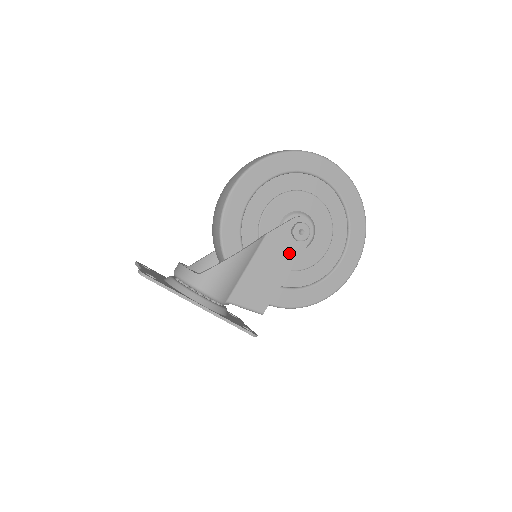
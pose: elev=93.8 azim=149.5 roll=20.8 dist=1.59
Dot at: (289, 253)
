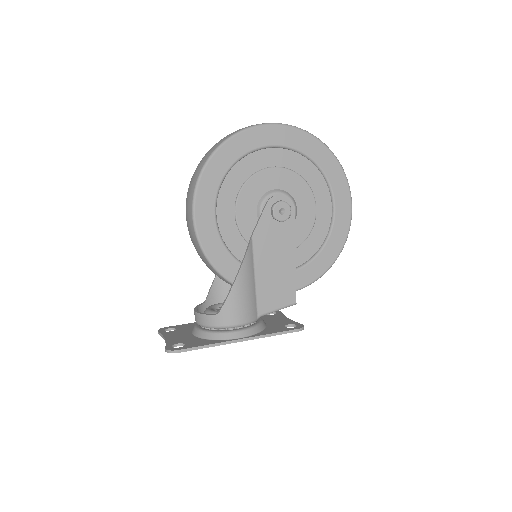
Dot at: (283, 237)
